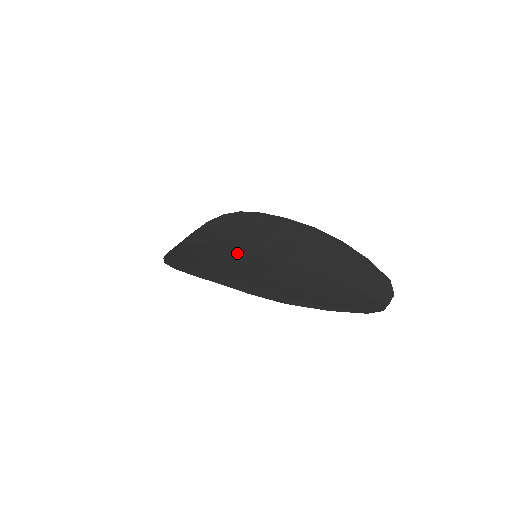
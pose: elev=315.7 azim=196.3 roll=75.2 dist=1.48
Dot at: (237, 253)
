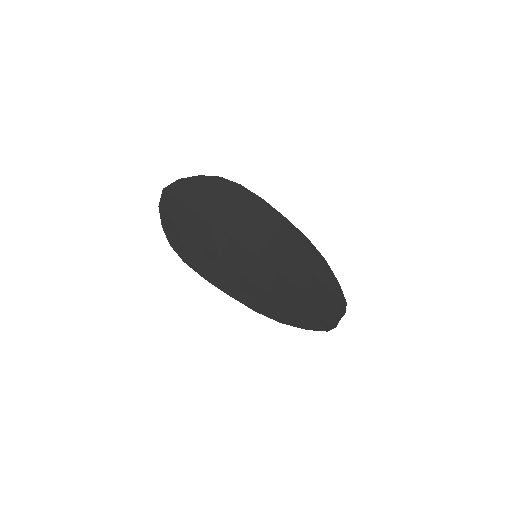
Dot at: (241, 252)
